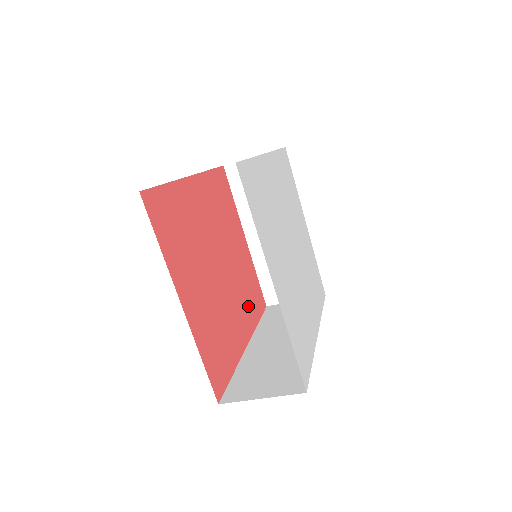
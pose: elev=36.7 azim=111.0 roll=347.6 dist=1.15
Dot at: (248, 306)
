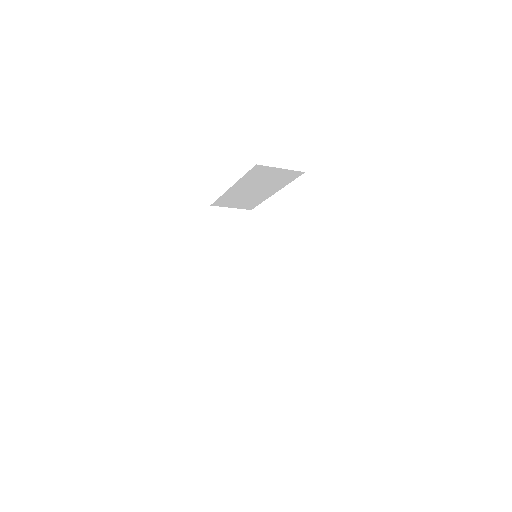
Dot at: occluded
